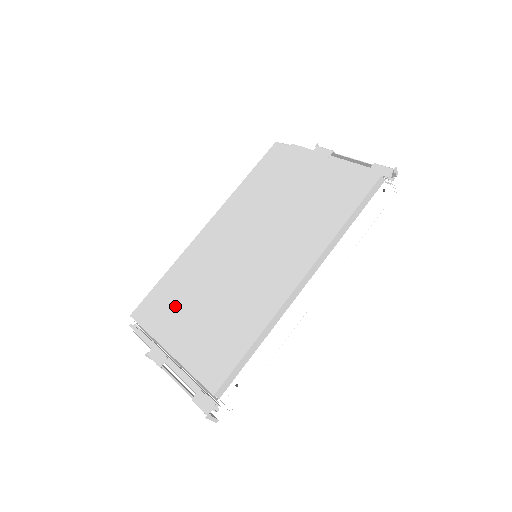
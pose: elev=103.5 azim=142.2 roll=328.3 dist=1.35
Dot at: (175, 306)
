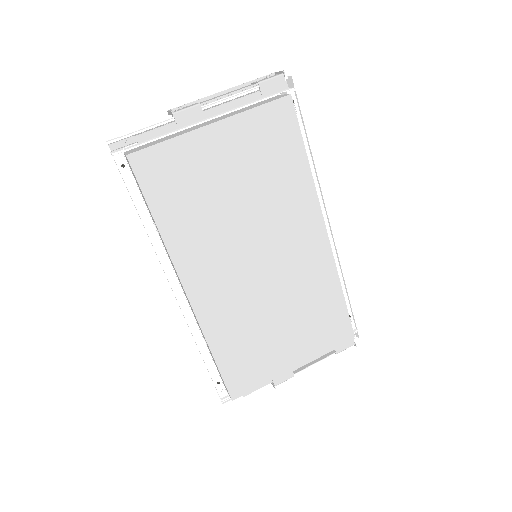
Dot at: (259, 353)
